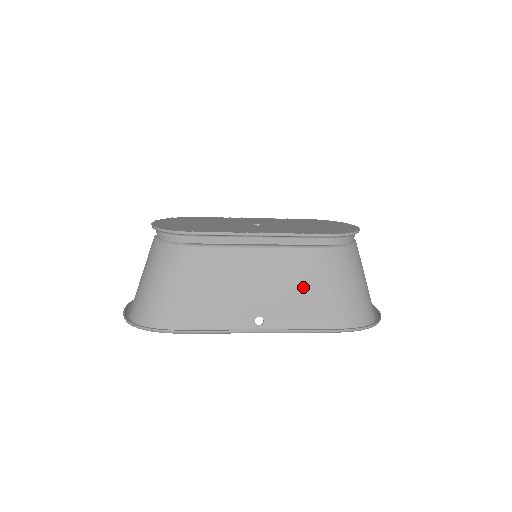
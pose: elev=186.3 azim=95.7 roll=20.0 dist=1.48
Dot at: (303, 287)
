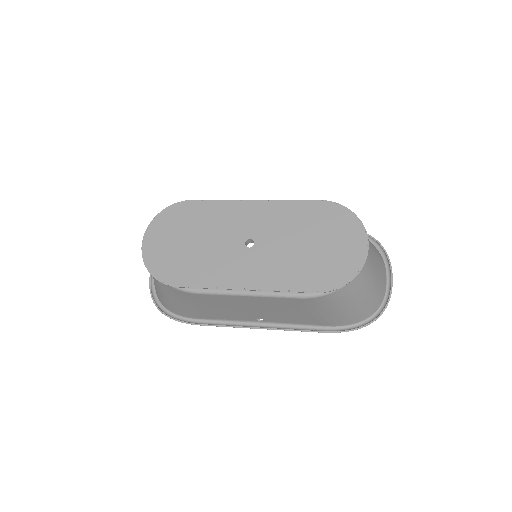
Dot at: (296, 311)
